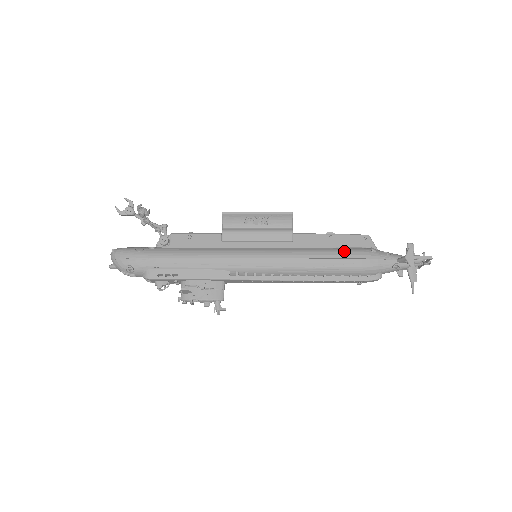
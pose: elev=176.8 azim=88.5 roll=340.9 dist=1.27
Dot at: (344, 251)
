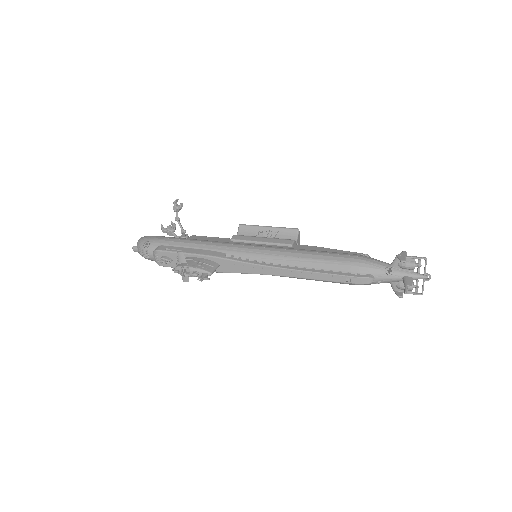
Dot at: occluded
